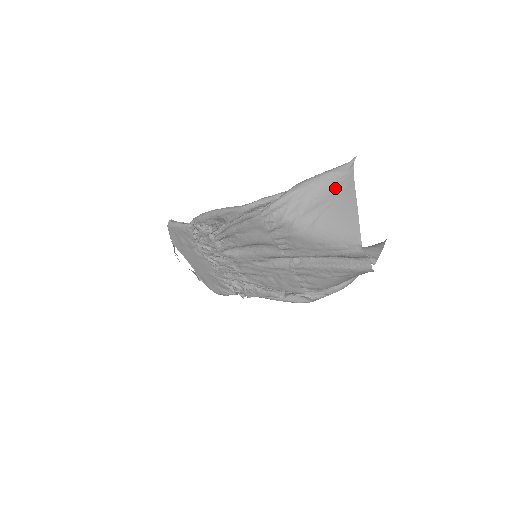
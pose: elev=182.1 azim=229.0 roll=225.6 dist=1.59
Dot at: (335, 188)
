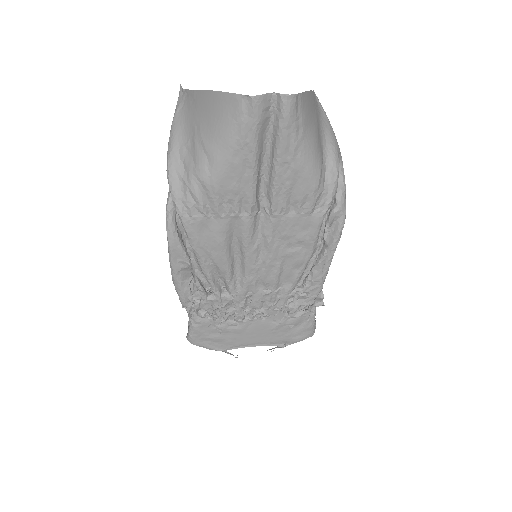
Dot at: (188, 115)
